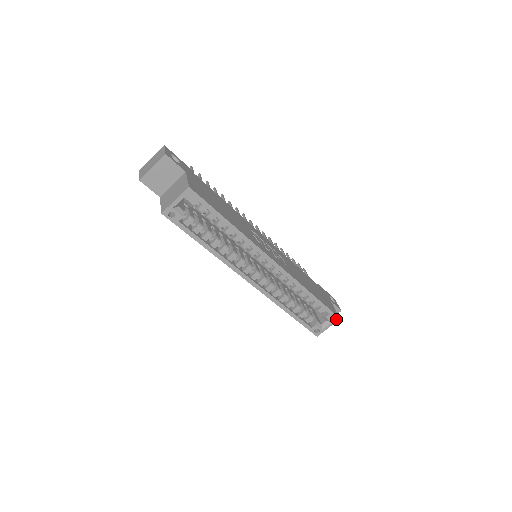
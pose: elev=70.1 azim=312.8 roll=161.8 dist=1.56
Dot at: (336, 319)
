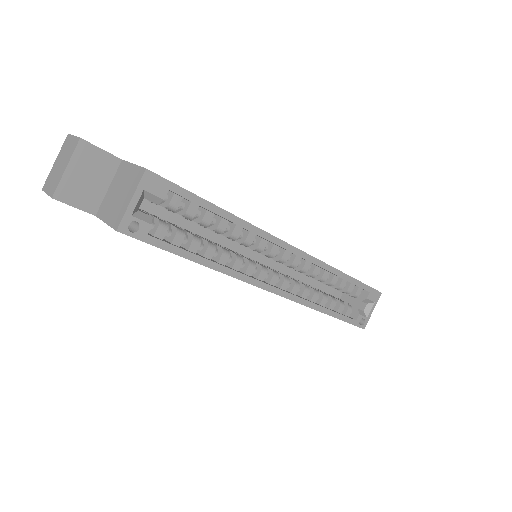
Dot at: (378, 296)
